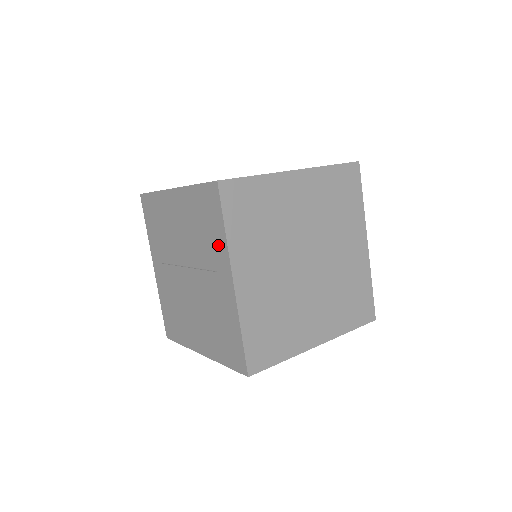
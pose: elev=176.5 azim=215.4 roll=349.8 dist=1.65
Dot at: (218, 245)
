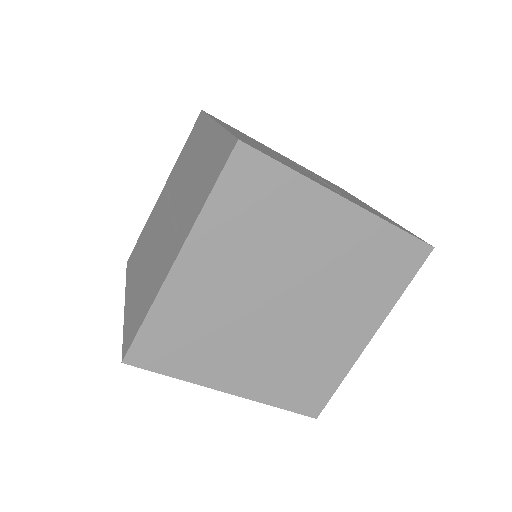
Dot at: occluded
